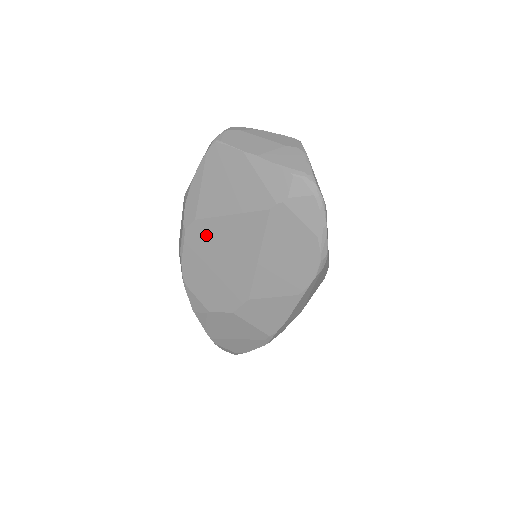
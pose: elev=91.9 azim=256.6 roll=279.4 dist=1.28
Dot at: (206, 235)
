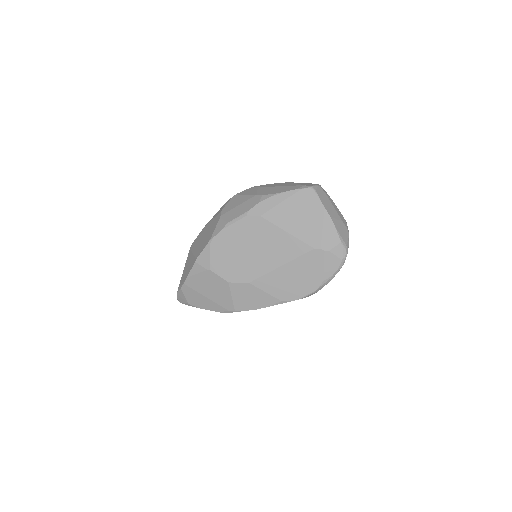
Dot at: (259, 229)
